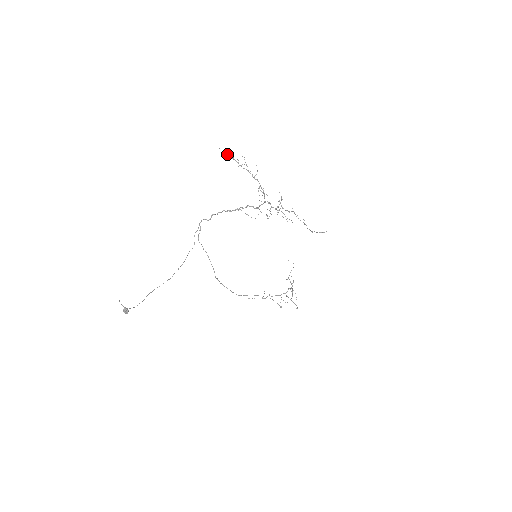
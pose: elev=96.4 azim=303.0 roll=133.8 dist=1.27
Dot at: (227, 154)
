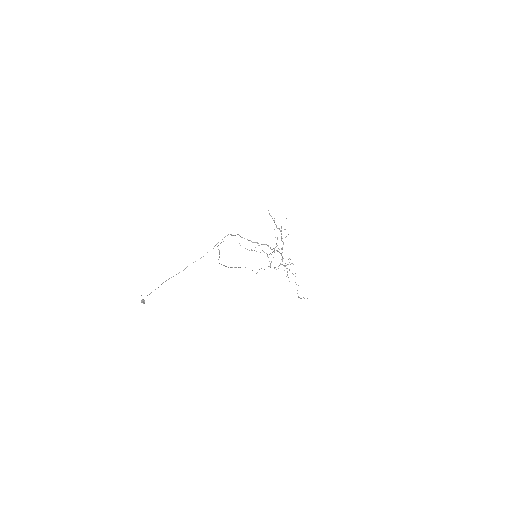
Dot at: occluded
